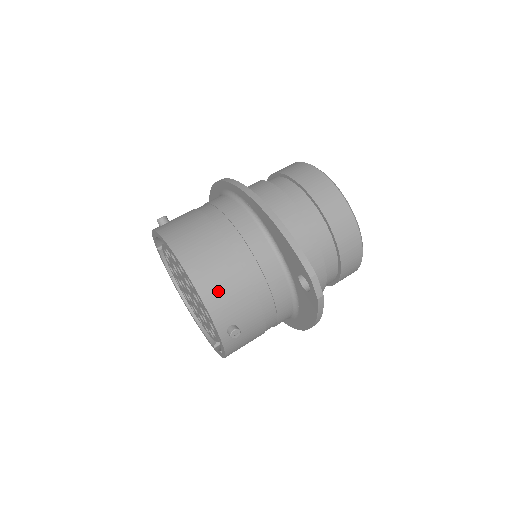
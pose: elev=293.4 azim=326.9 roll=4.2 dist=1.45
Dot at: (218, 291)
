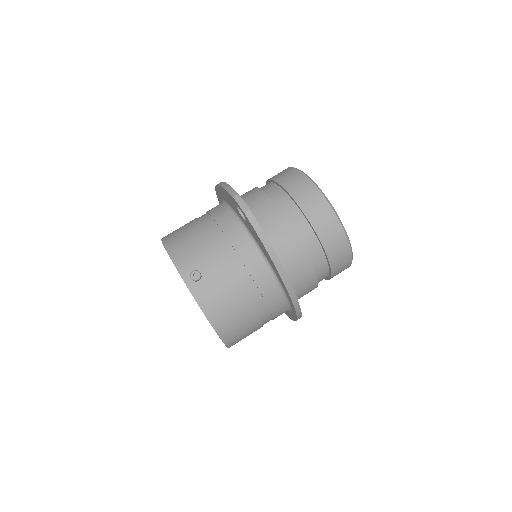
Dot at: (181, 246)
